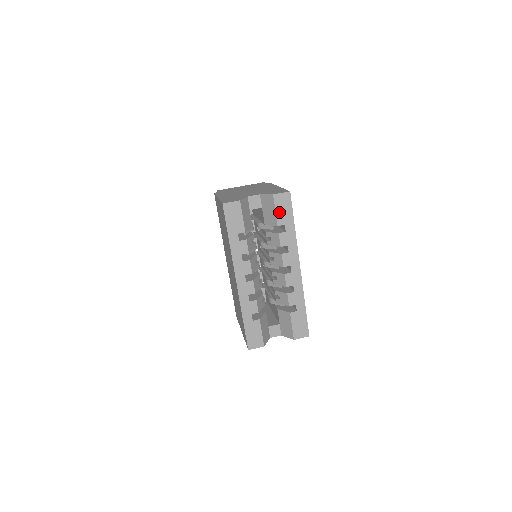
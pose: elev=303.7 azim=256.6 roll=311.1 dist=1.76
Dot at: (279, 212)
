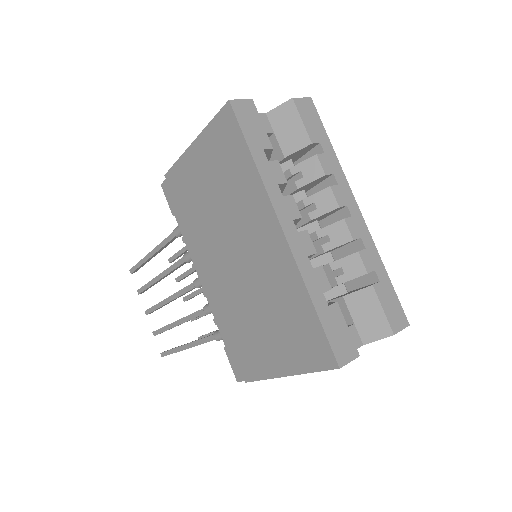
Dot at: (307, 124)
